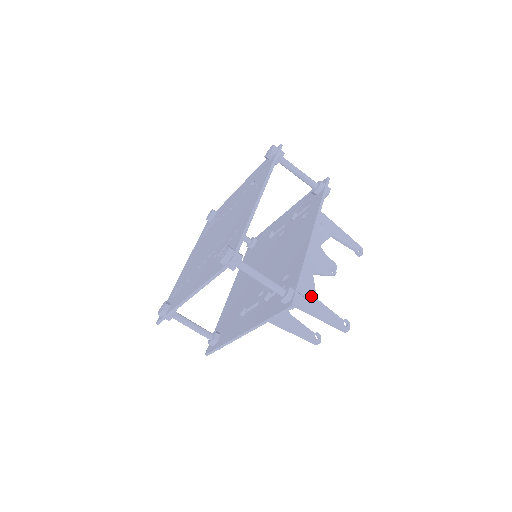
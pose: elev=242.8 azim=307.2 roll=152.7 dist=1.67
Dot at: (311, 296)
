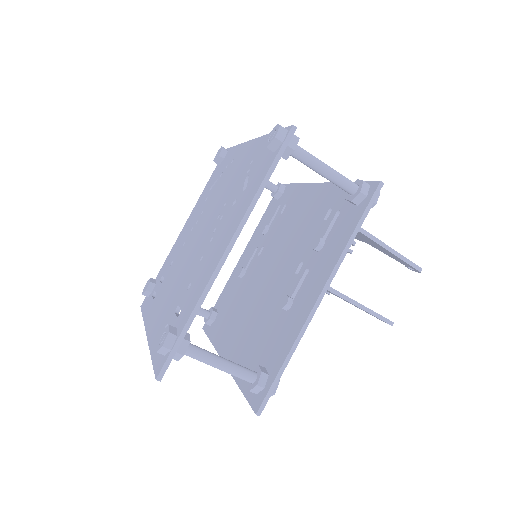
Dot at: occluded
